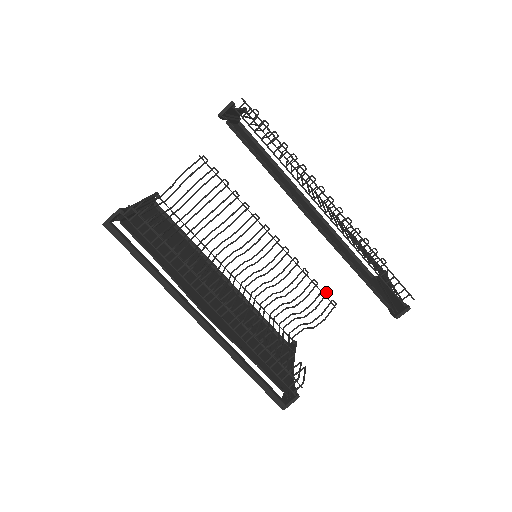
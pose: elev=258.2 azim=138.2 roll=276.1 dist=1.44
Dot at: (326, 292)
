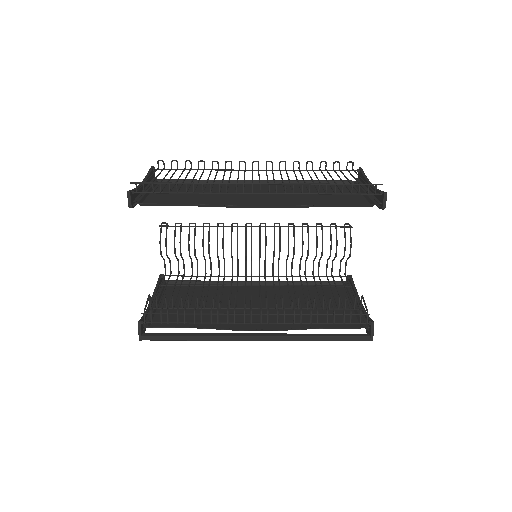
Dot at: (334, 224)
